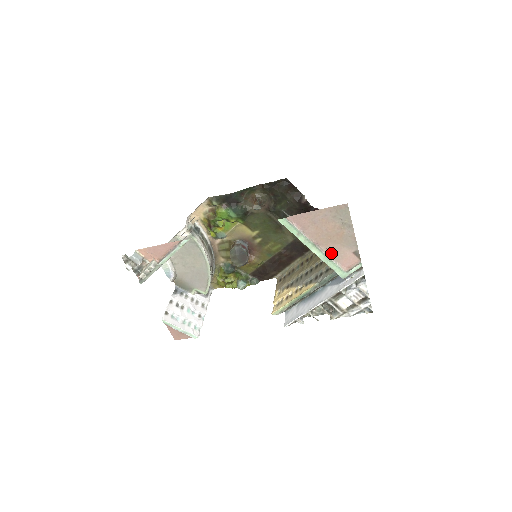
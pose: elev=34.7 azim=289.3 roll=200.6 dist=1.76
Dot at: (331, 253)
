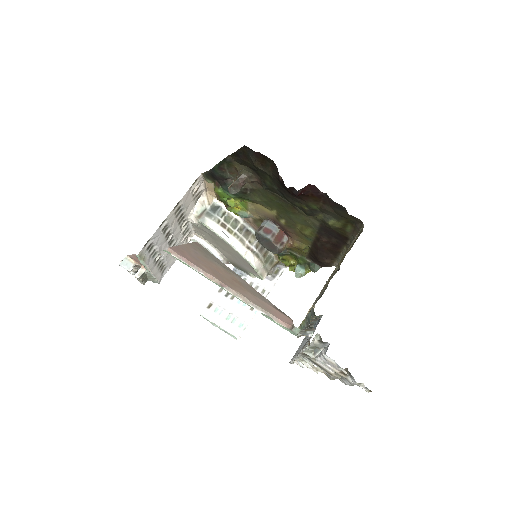
Dot at: (252, 300)
